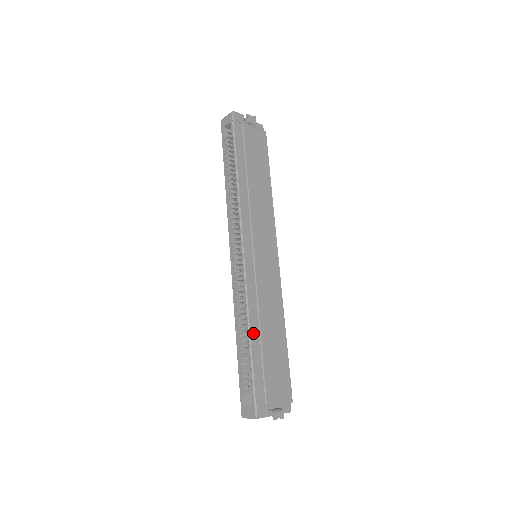
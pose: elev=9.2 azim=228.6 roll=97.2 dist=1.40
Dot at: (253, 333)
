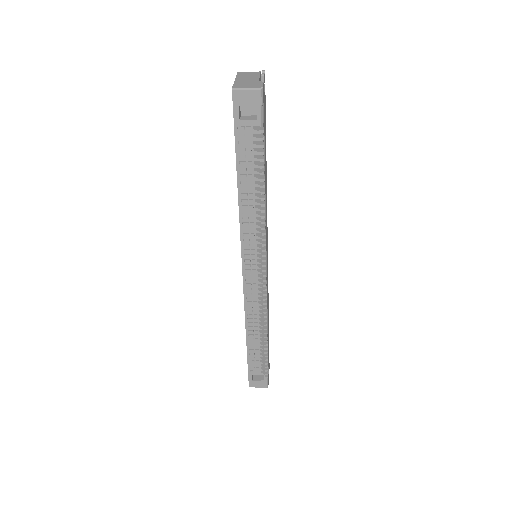
Dot at: occluded
